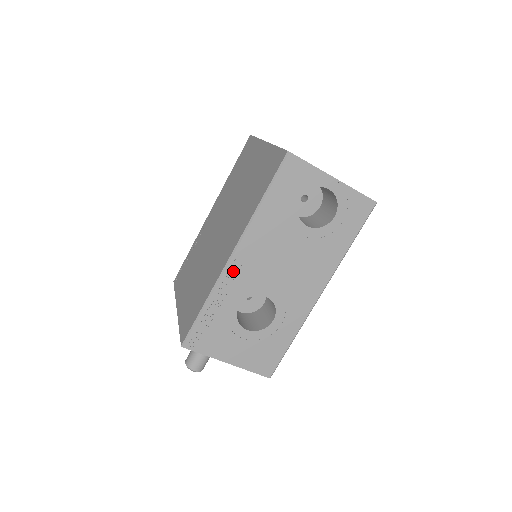
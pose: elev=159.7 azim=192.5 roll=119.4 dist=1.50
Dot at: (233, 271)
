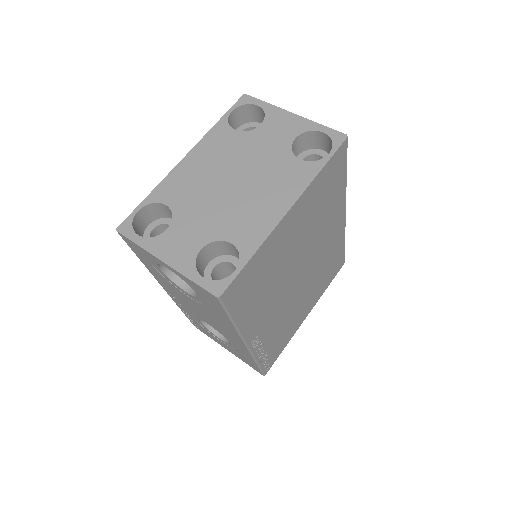
Dot at: (174, 299)
